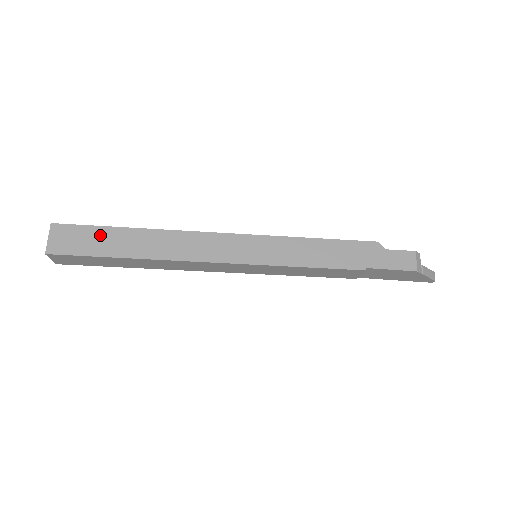
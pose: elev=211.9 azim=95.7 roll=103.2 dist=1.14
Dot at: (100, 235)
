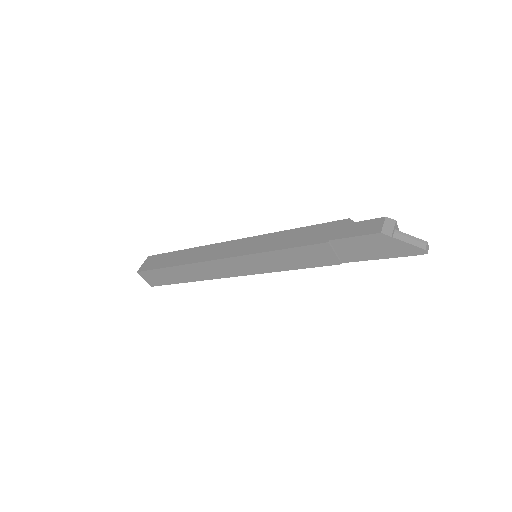
Dot at: (166, 257)
